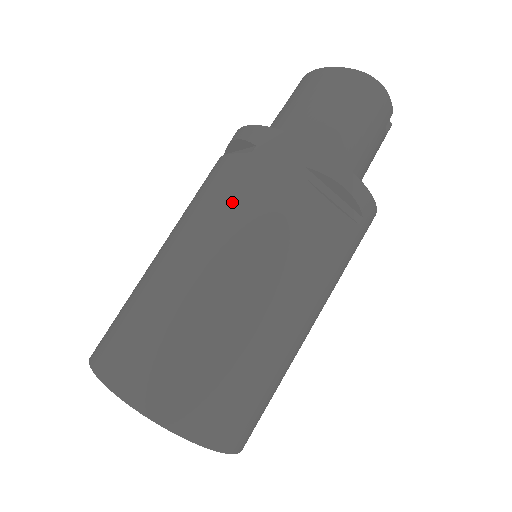
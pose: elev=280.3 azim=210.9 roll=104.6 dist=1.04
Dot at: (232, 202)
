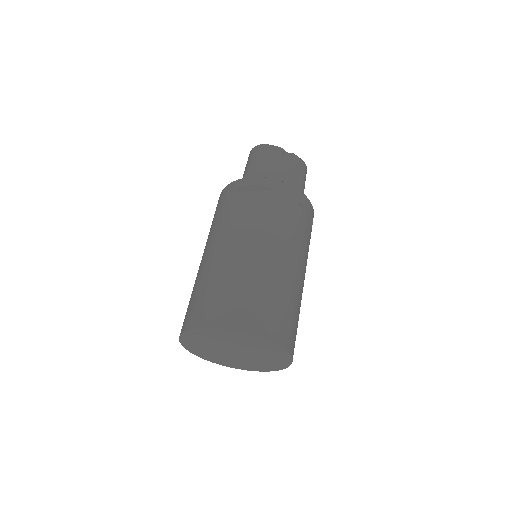
Dot at: (209, 232)
